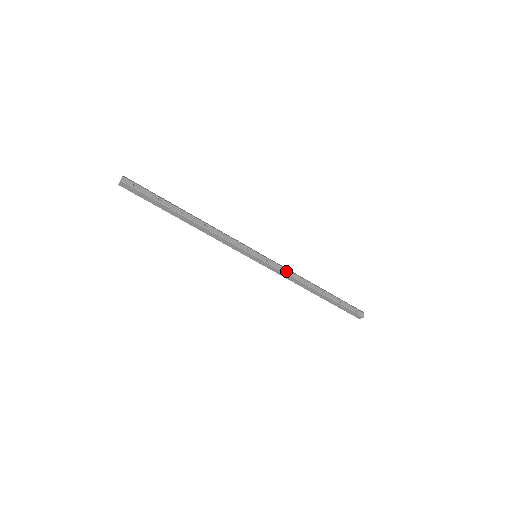
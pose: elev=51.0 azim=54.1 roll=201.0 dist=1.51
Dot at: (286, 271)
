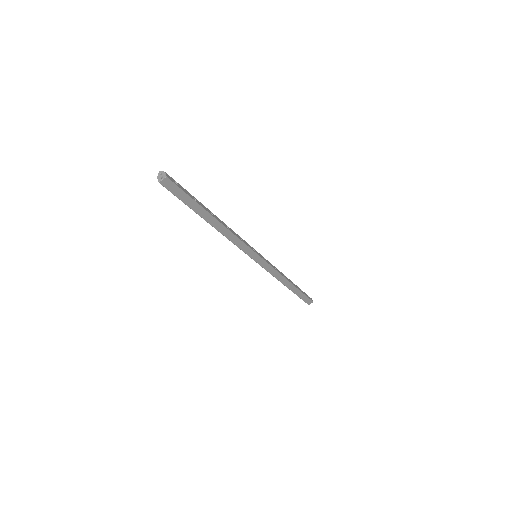
Dot at: occluded
